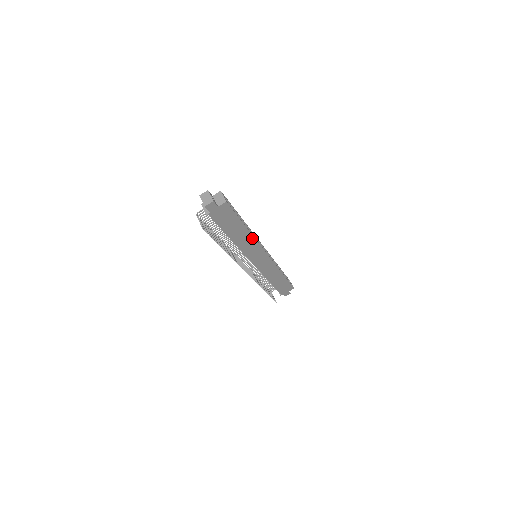
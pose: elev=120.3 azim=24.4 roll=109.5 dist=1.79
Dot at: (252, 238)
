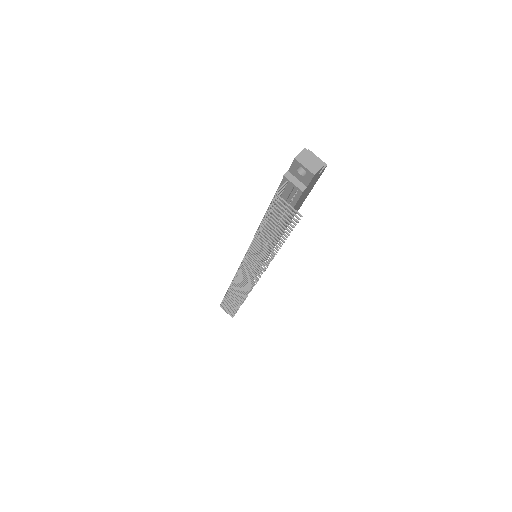
Dot at: (286, 227)
